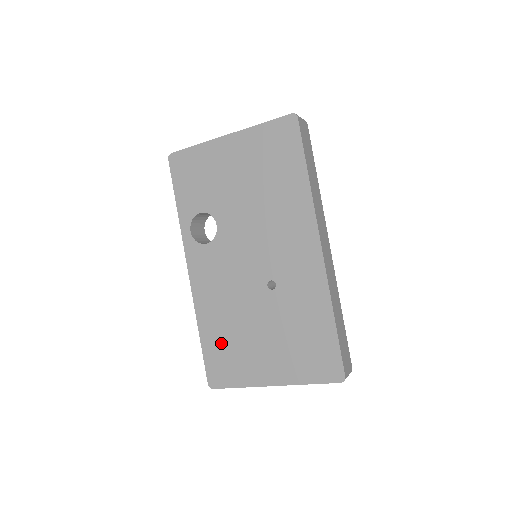
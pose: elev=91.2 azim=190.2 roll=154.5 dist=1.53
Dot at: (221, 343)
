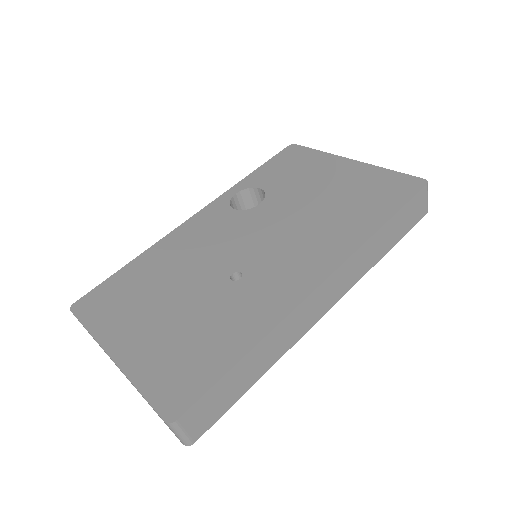
Dot at: (133, 282)
